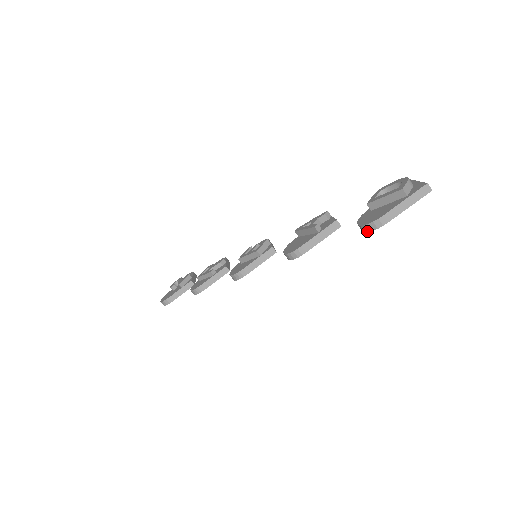
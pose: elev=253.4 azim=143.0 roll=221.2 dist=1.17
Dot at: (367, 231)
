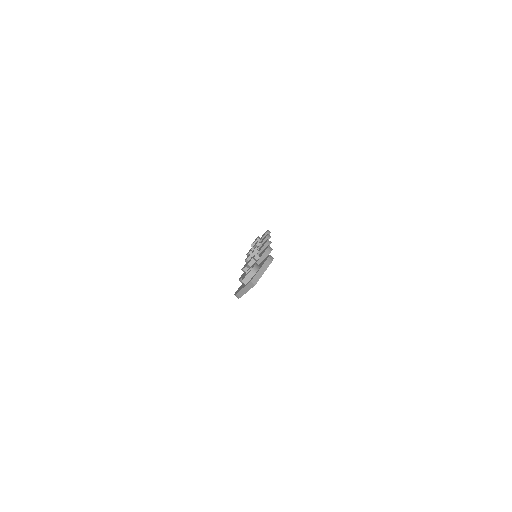
Dot at: occluded
